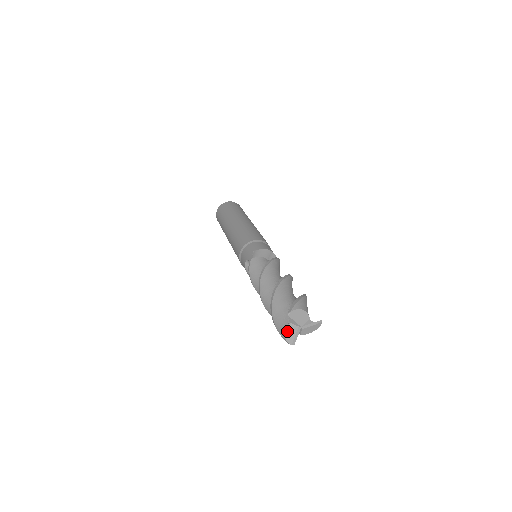
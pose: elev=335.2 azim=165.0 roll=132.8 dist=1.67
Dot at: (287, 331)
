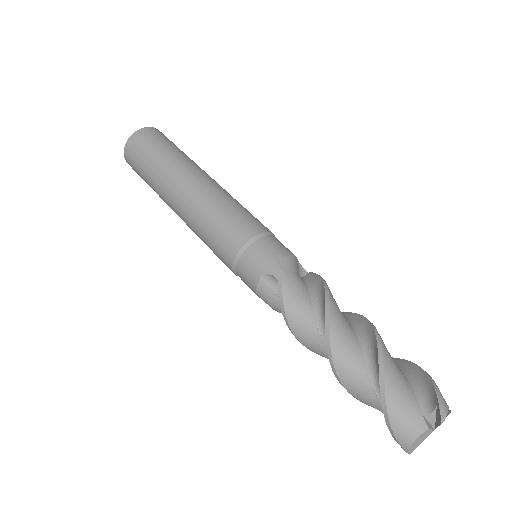
Dot at: (418, 439)
